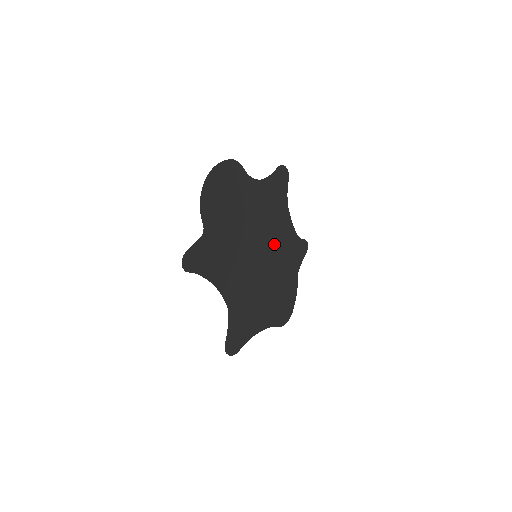
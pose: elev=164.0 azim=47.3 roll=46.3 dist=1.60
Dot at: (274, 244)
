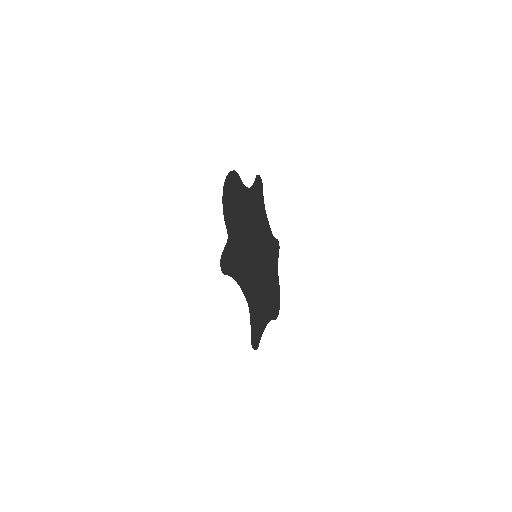
Dot at: (263, 244)
